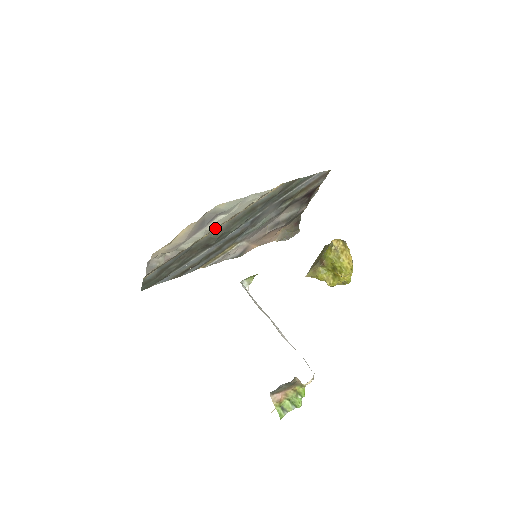
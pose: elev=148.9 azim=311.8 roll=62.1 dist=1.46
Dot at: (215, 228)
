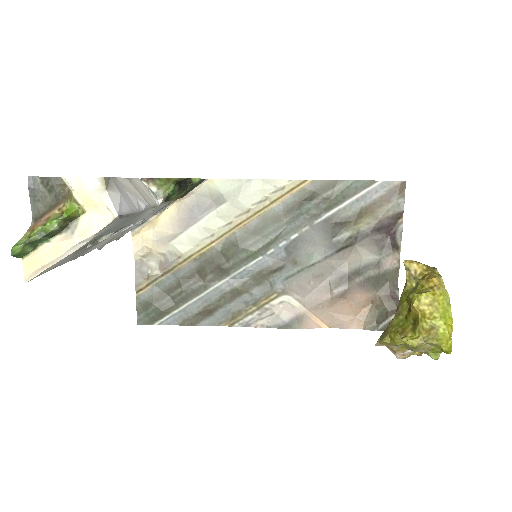
Dot at: (218, 229)
